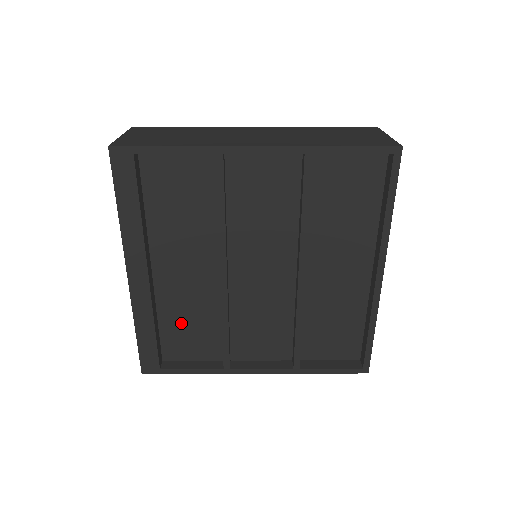
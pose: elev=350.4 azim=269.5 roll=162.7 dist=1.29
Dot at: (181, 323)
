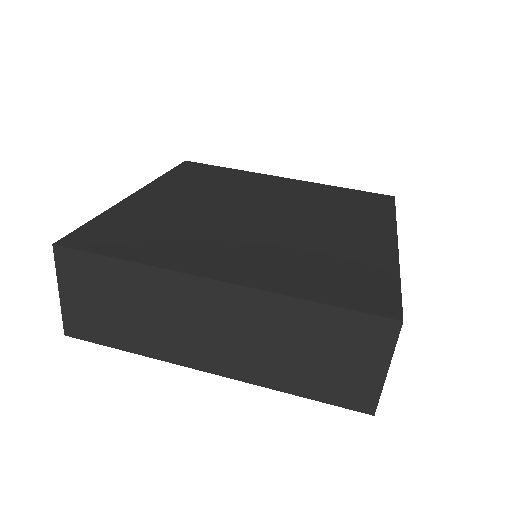
Dot at: occluded
